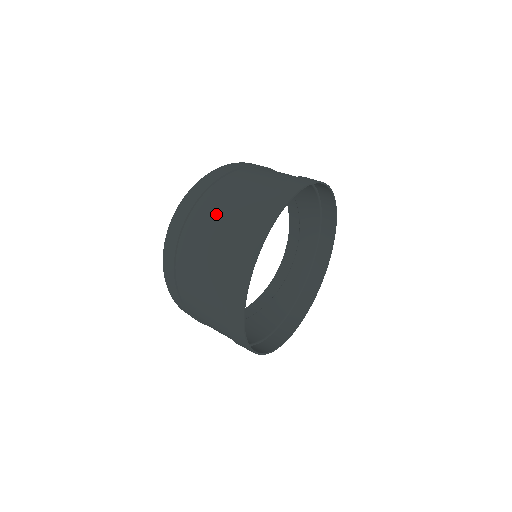
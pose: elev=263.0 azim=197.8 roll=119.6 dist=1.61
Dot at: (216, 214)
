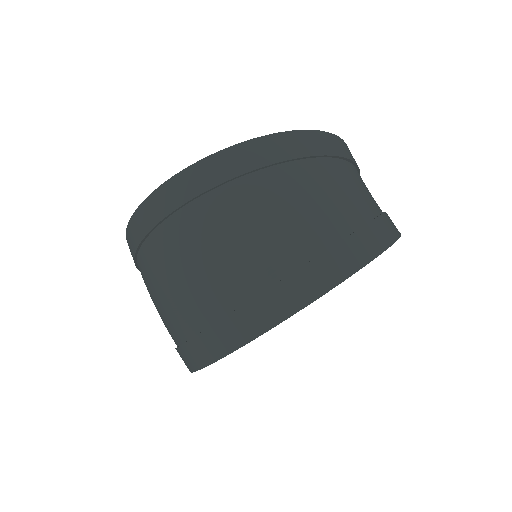
Dot at: (205, 251)
